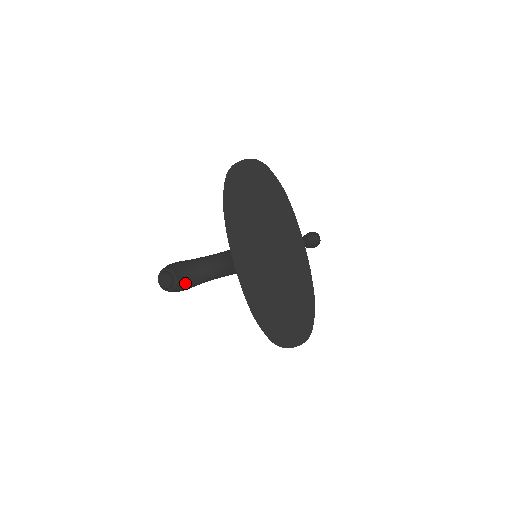
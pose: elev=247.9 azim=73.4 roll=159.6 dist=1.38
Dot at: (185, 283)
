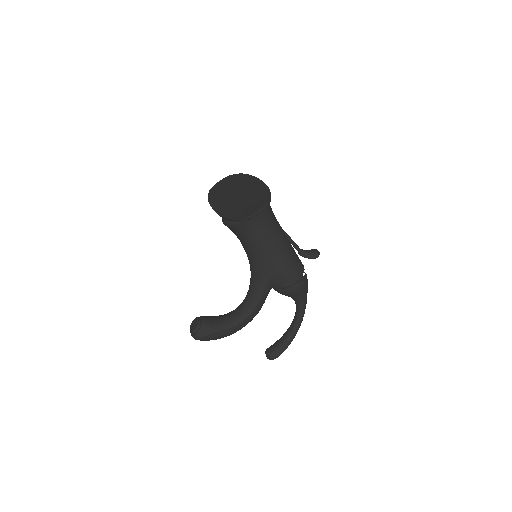
Dot at: (212, 323)
